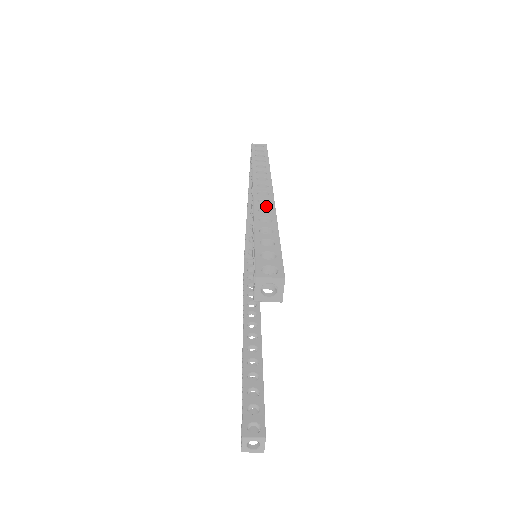
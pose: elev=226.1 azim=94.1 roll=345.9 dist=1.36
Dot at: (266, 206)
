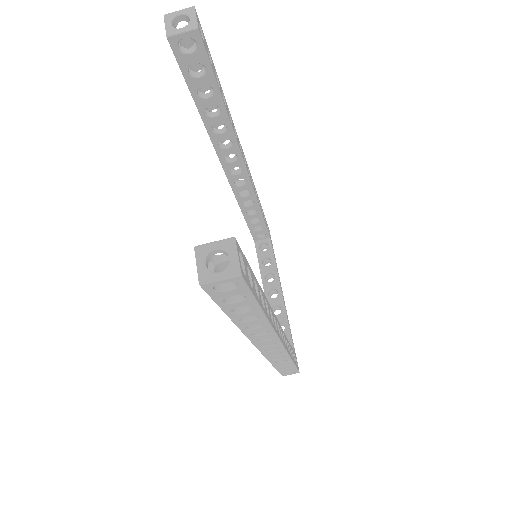
Dot at: occluded
